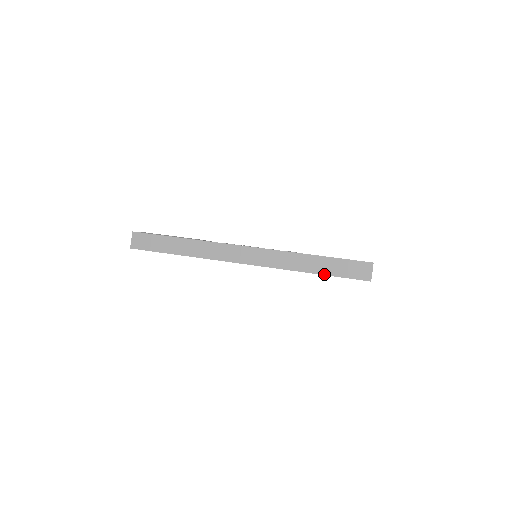
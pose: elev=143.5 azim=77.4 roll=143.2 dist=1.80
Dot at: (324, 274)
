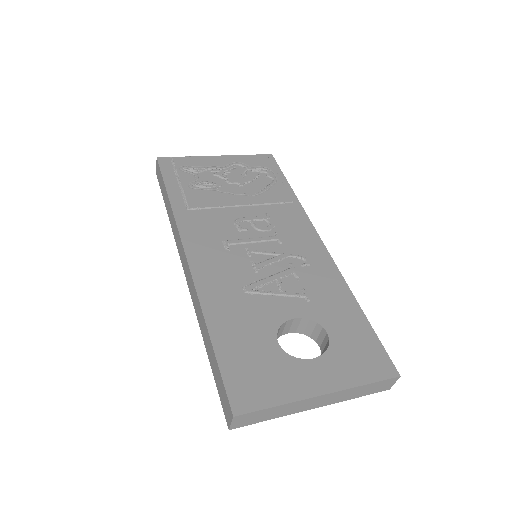
Dot at: (210, 363)
